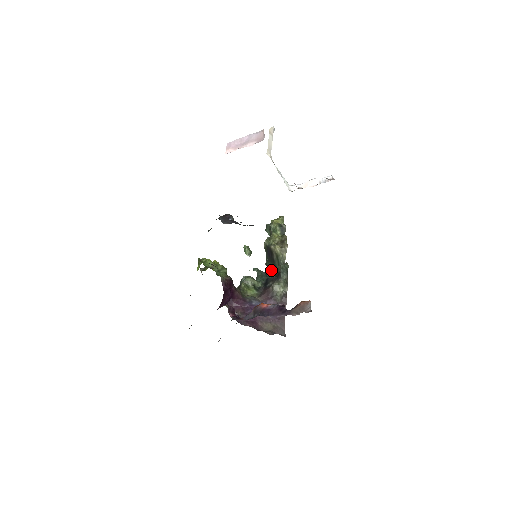
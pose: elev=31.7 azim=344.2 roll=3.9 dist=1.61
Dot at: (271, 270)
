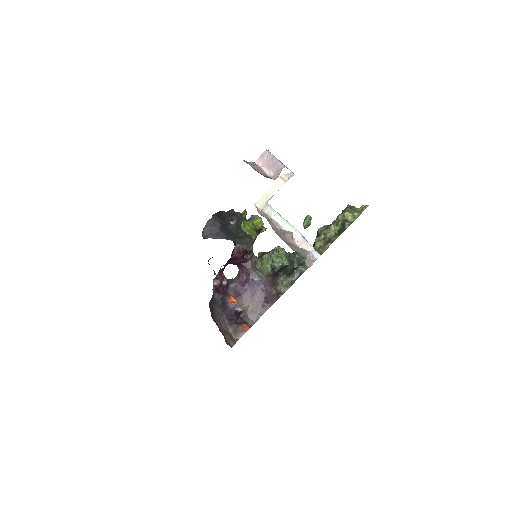
Dot at: occluded
